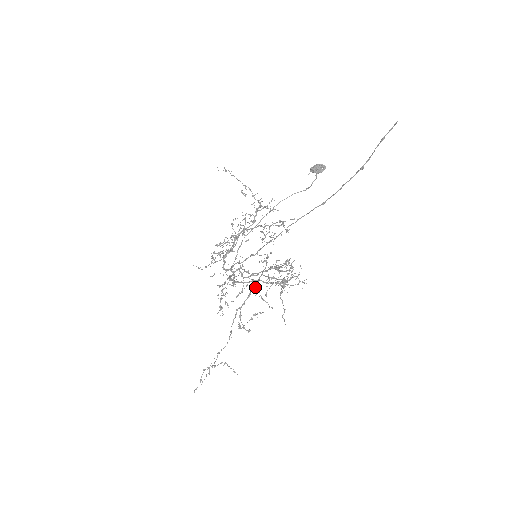
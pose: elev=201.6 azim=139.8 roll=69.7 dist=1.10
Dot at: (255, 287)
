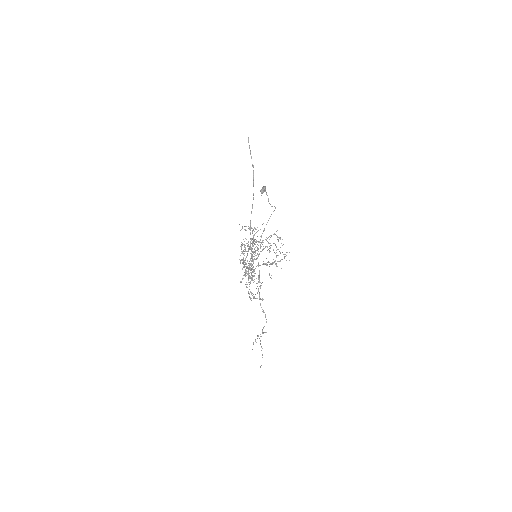
Dot at: occluded
